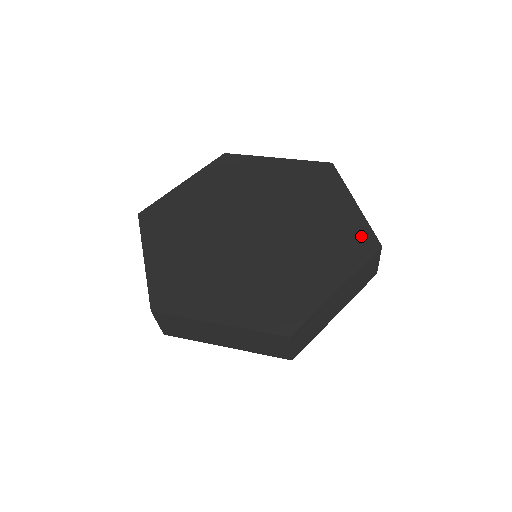
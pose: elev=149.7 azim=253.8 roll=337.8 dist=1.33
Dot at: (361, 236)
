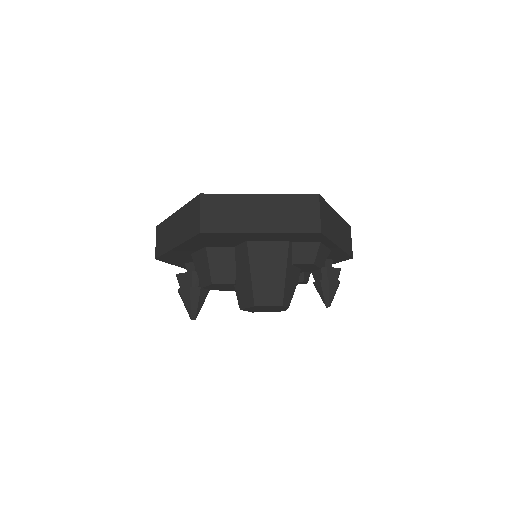
Dot at: occluded
